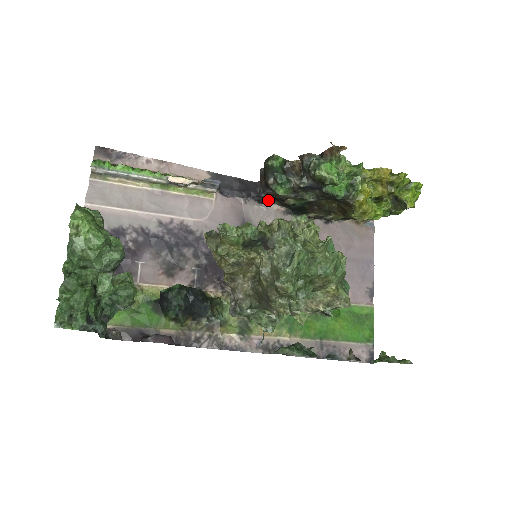
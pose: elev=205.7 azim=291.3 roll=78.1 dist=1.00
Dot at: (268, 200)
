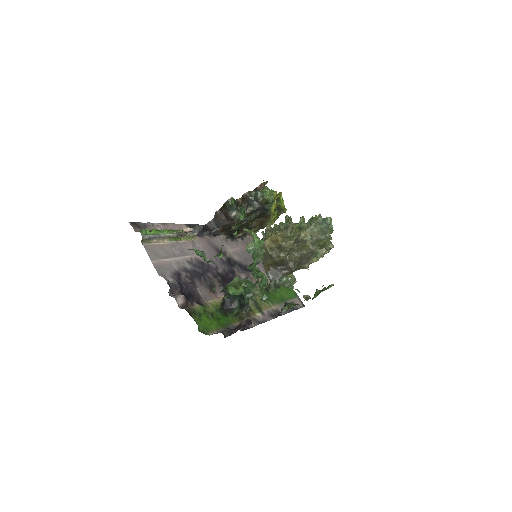
Dot at: (219, 232)
